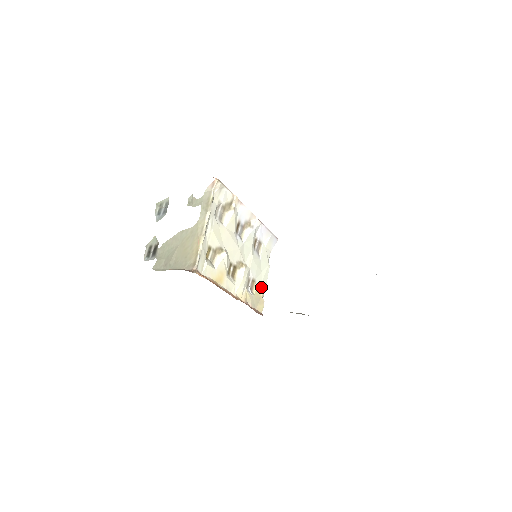
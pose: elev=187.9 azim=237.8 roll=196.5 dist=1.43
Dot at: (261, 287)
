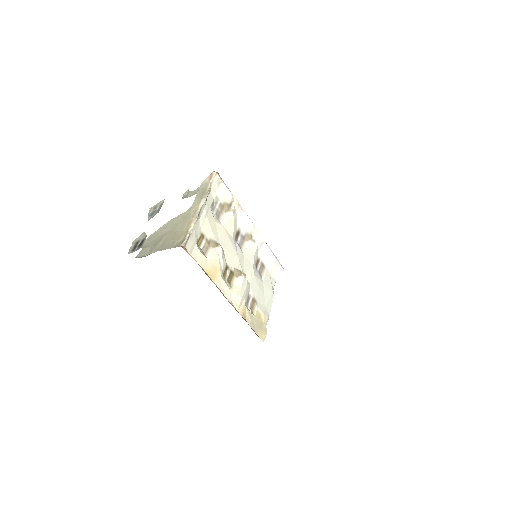
Dot at: (263, 312)
